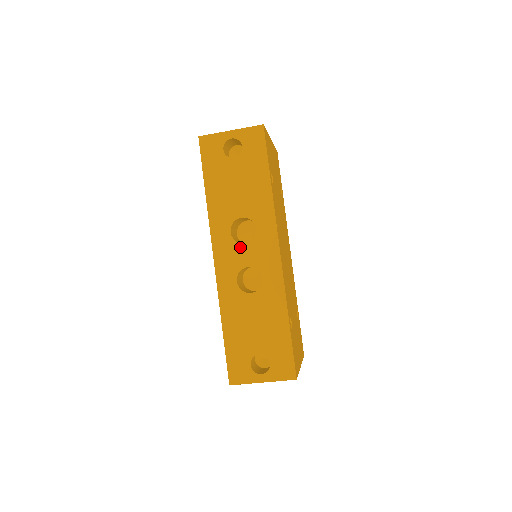
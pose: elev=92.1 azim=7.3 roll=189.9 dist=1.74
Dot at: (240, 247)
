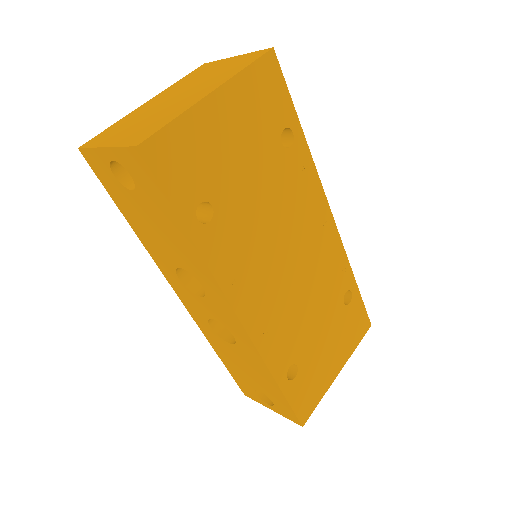
Dot at: (196, 298)
